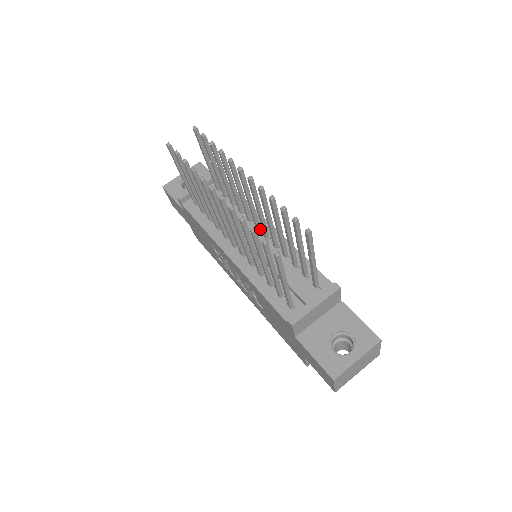
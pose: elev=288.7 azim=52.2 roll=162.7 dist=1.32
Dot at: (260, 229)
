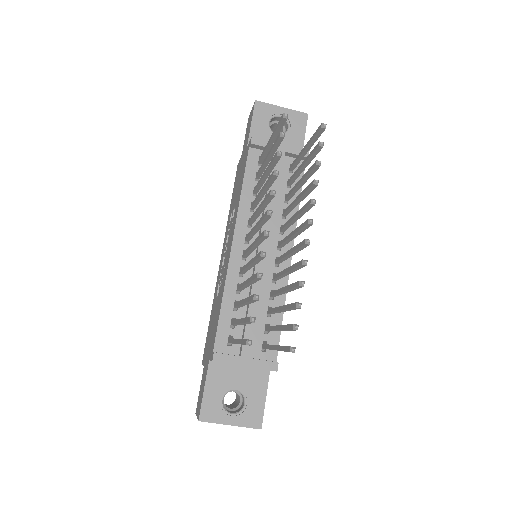
Dot at: (280, 248)
